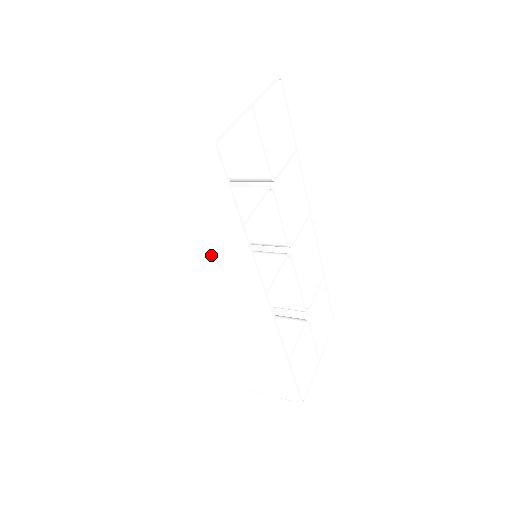
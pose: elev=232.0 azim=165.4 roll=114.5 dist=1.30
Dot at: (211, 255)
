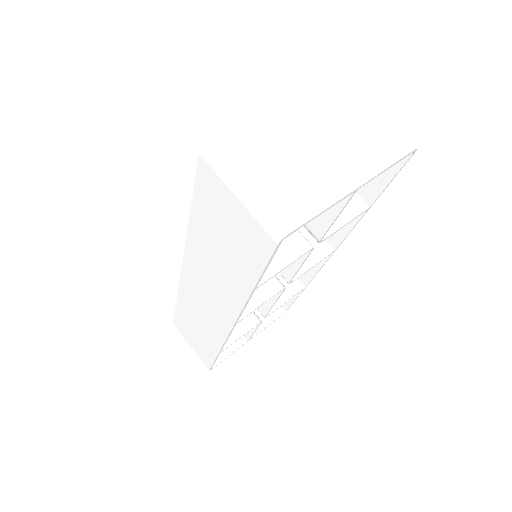
Dot at: (209, 265)
